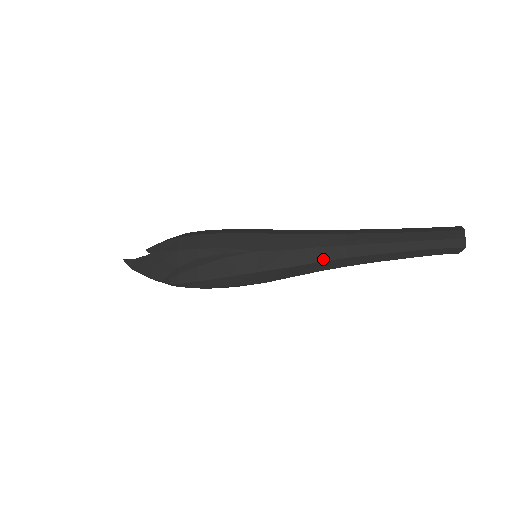
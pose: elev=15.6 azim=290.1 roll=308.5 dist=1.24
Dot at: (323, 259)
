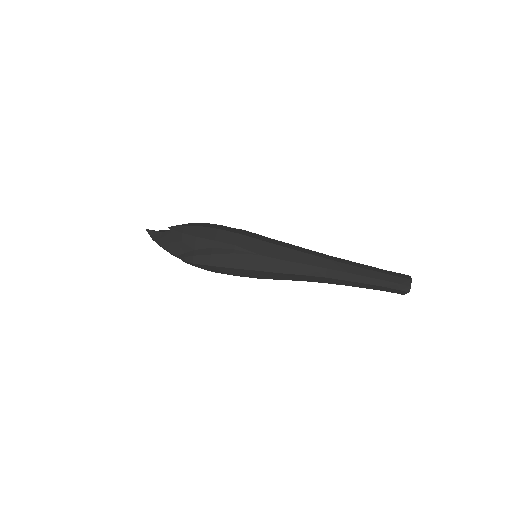
Dot at: (308, 274)
